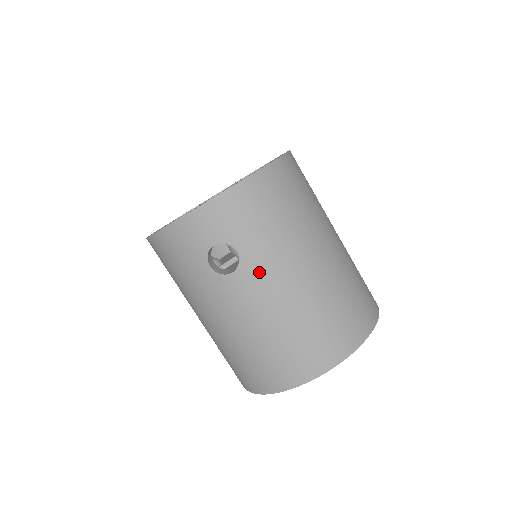
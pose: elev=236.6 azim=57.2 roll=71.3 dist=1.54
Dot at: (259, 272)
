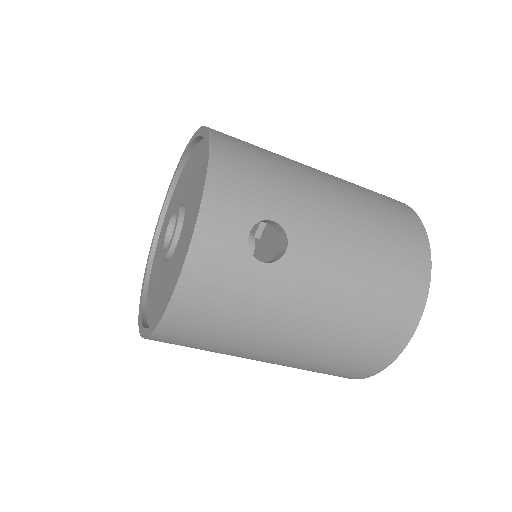
Dot at: (307, 222)
